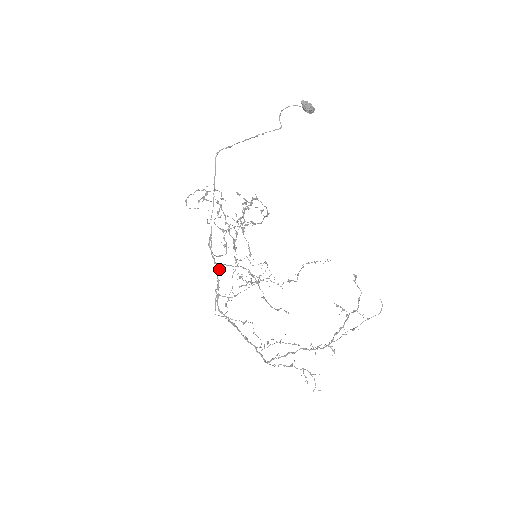
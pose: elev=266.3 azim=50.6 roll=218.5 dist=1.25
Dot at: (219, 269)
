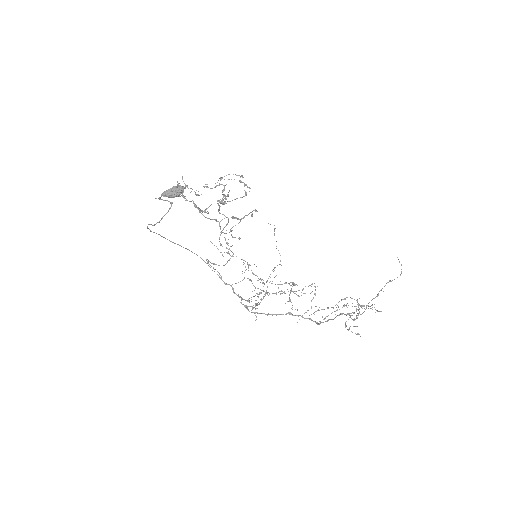
Dot at: (232, 288)
